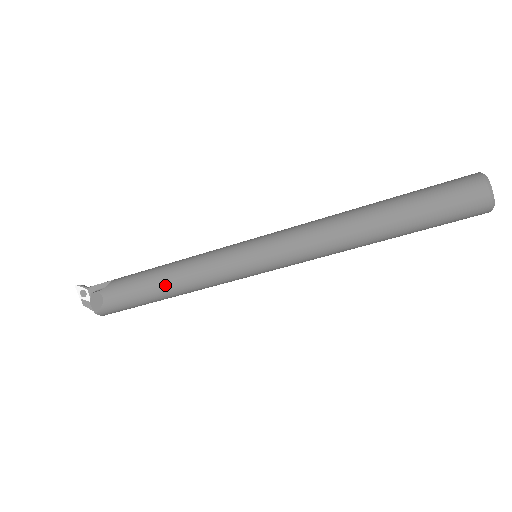
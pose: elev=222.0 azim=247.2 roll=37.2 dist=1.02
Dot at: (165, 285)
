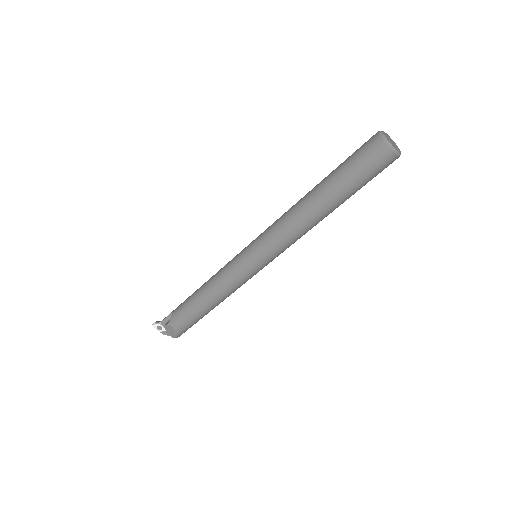
Dot at: (207, 303)
